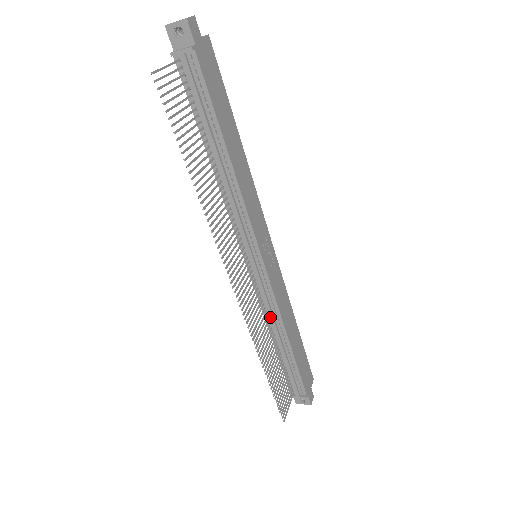
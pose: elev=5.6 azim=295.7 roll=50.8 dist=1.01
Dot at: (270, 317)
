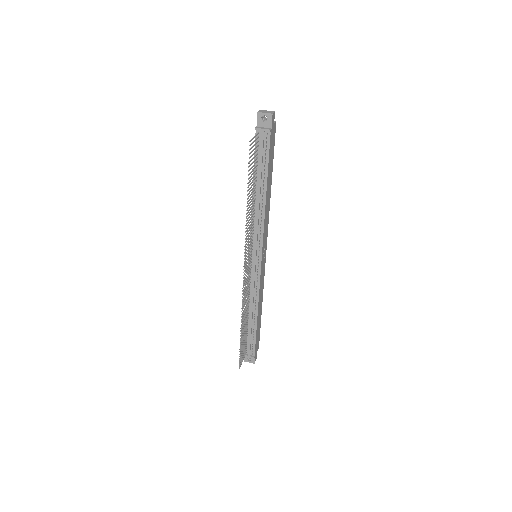
Dot at: (251, 297)
